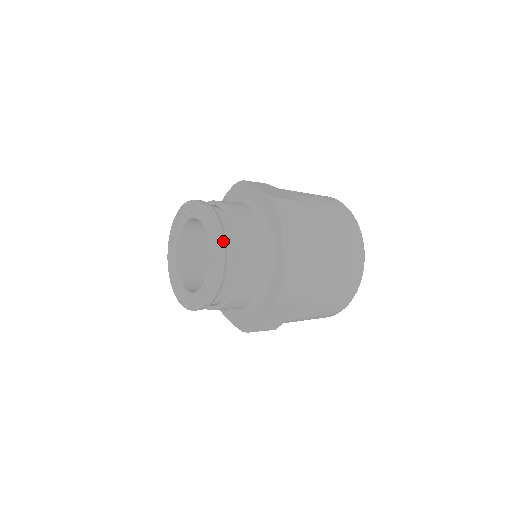
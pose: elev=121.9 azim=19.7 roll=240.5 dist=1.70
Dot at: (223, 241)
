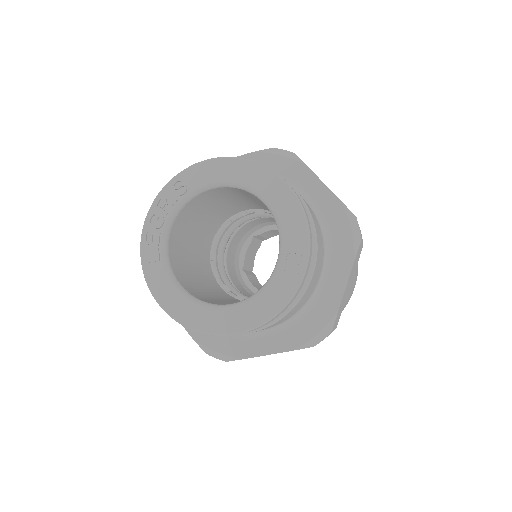
Dot at: occluded
